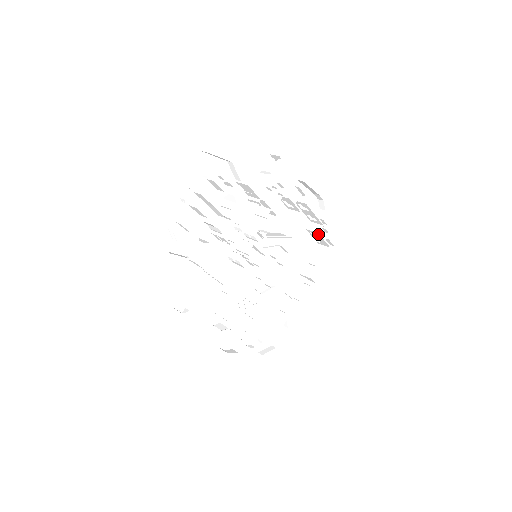
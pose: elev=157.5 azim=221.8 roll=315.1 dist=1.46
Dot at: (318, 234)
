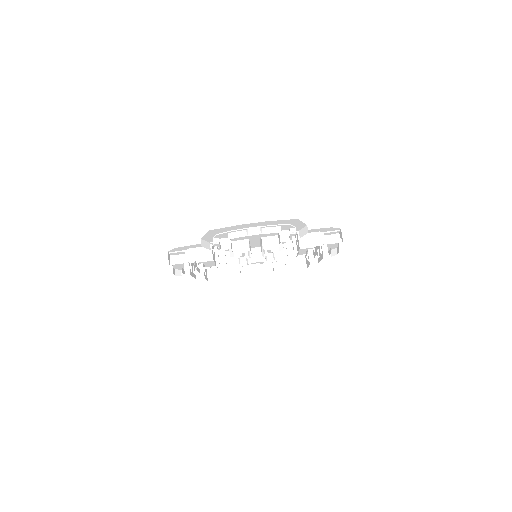
Dot at: (309, 263)
